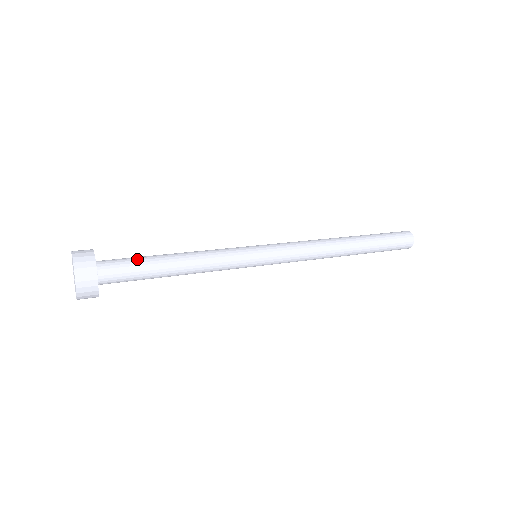
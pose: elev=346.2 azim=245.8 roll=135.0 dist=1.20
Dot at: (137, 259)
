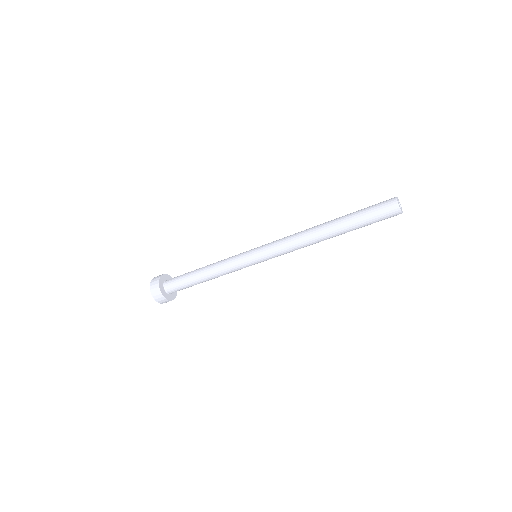
Dot at: occluded
